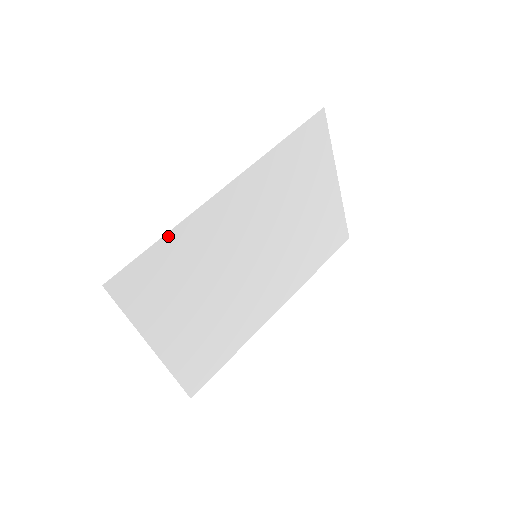
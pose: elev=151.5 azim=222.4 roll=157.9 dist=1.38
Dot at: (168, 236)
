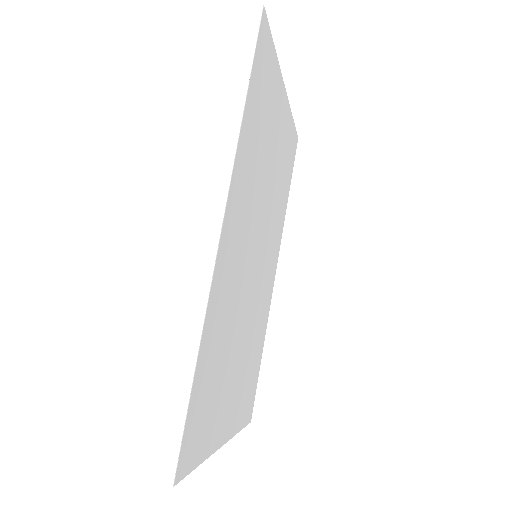
Dot at: (199, 356)
